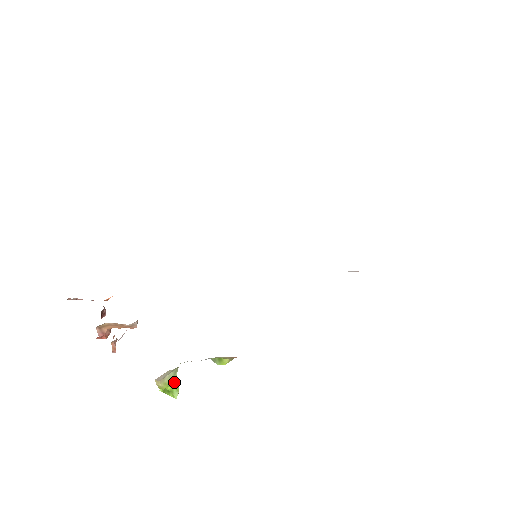
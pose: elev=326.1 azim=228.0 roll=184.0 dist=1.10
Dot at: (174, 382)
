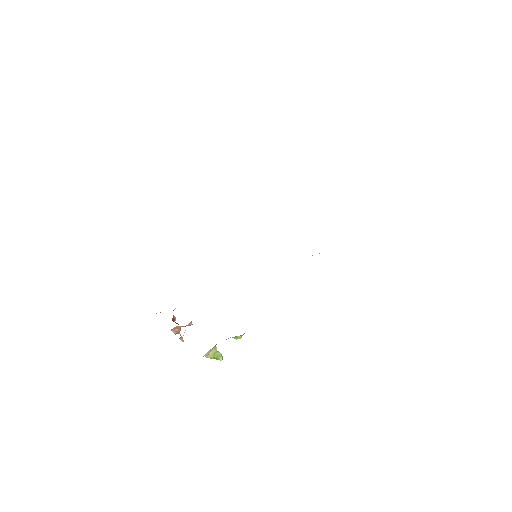
Dot at: (217, 353)
